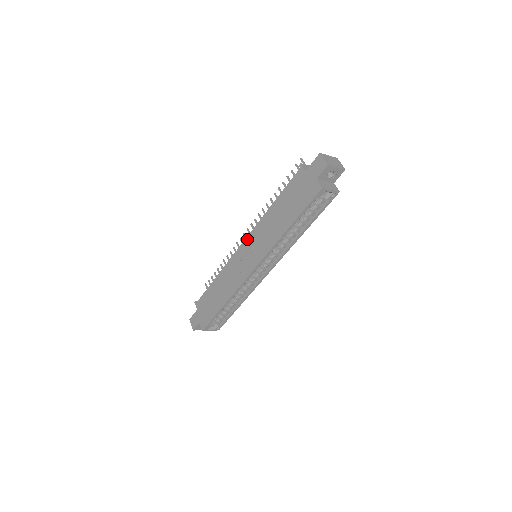
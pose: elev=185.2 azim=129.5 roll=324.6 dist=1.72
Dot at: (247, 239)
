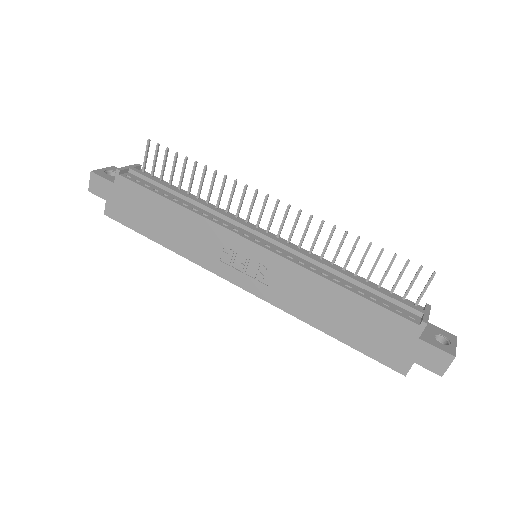
Dot at: (268, 253)
